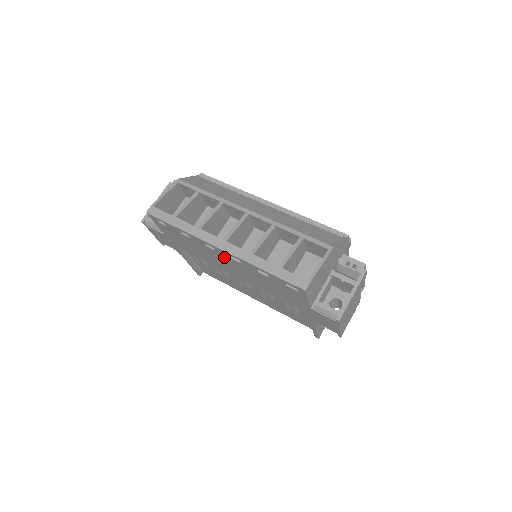
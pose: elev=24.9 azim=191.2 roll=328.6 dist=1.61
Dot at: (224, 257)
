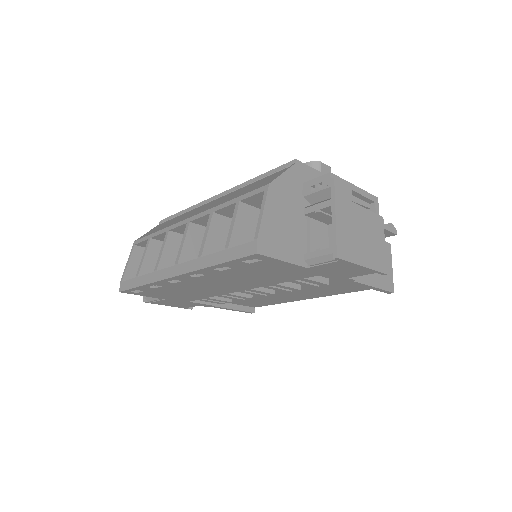
Dot at: (196, 281)
